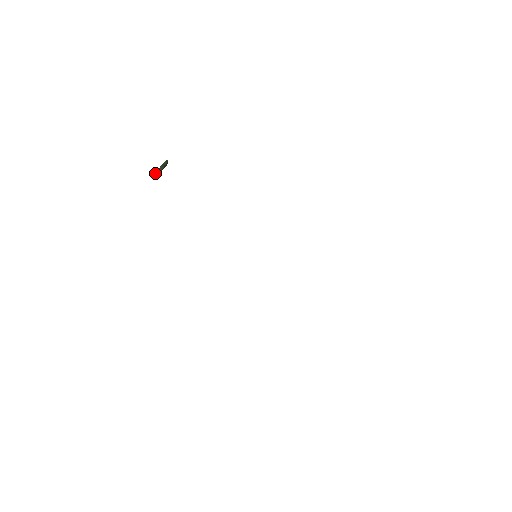
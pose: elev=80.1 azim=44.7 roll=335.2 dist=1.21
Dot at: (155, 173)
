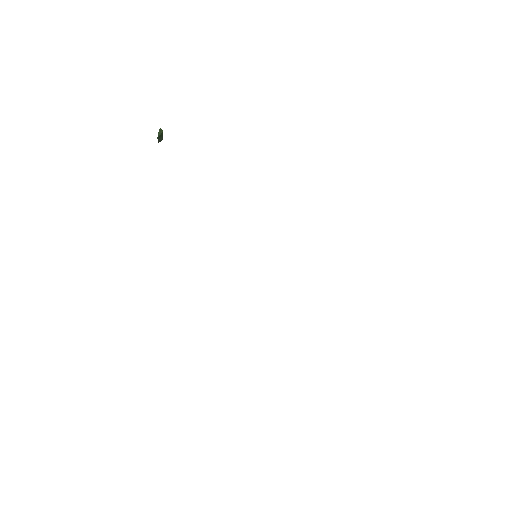
Dot at: occluded
